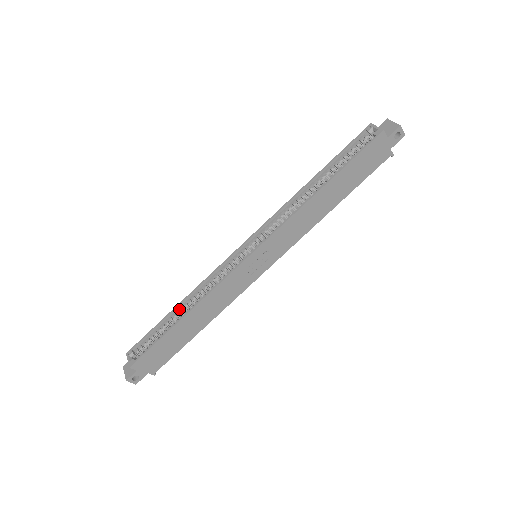
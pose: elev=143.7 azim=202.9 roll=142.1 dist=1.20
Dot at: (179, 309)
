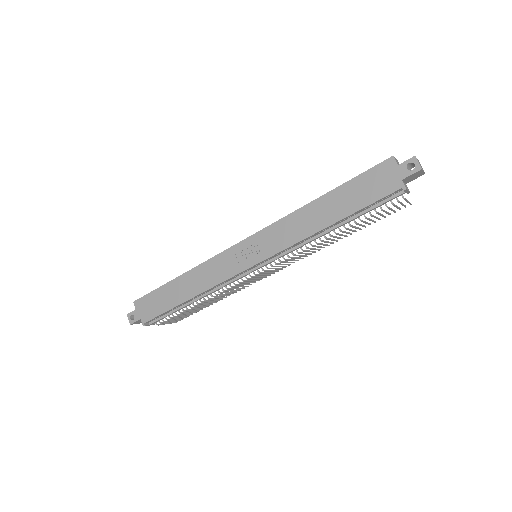
Dot at: occluded
